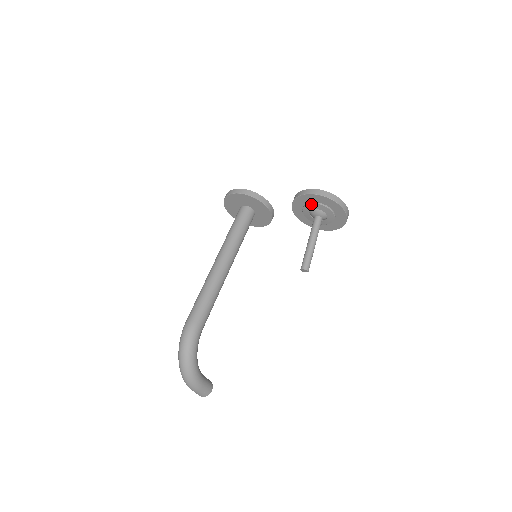
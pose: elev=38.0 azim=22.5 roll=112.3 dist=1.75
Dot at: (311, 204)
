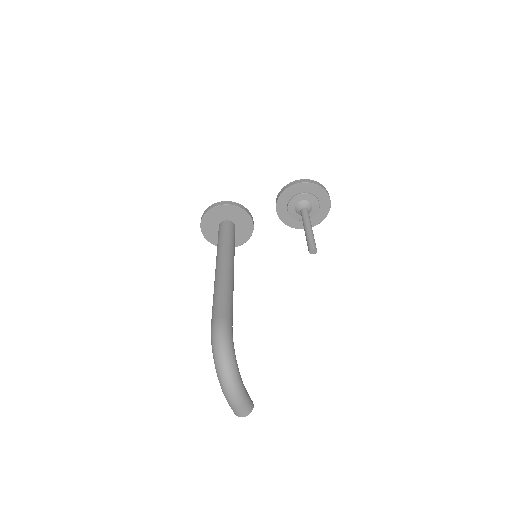
Dot at: (297, 196)
